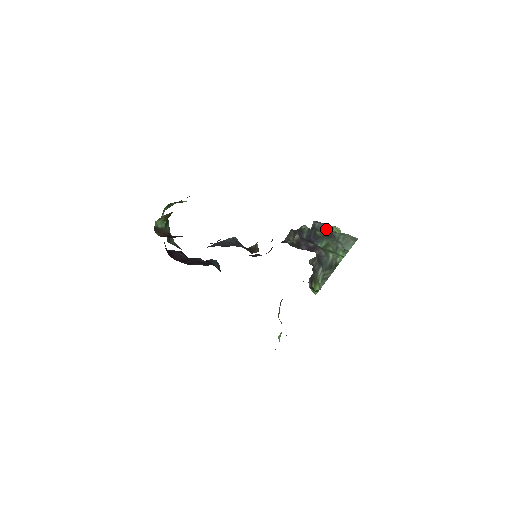
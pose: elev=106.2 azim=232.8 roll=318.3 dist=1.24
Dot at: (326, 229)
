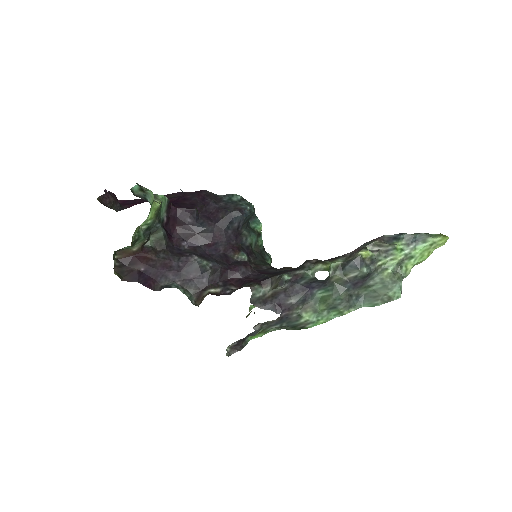
Dot at: (353, 278)
